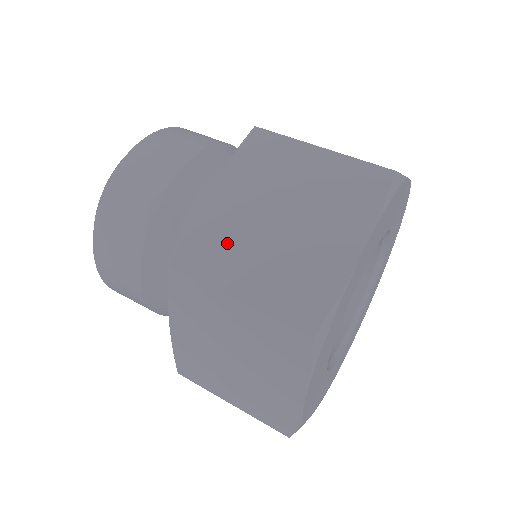
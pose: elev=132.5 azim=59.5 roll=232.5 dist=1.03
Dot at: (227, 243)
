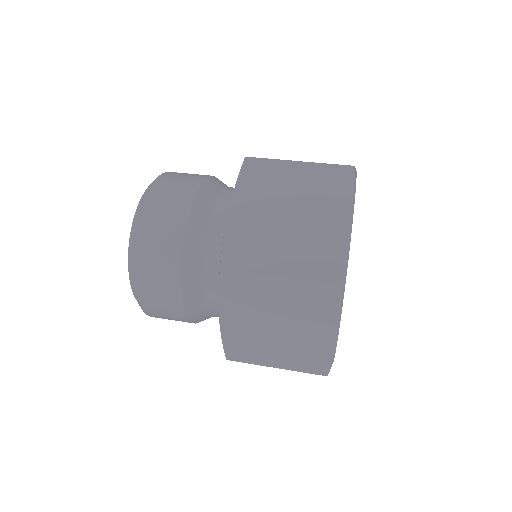
Dot at: (257, 242)
